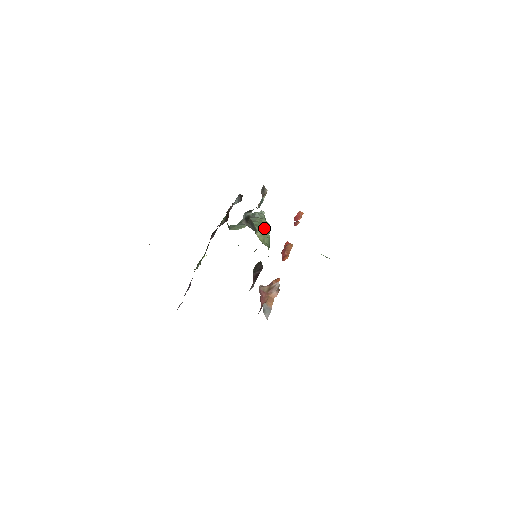
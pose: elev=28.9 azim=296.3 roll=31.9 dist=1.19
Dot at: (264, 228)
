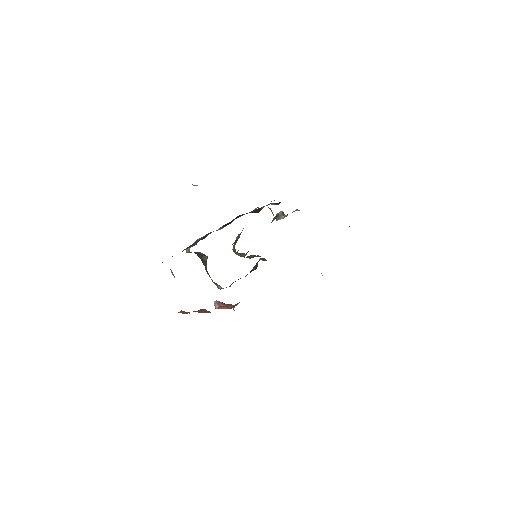
Dot at: occluded
